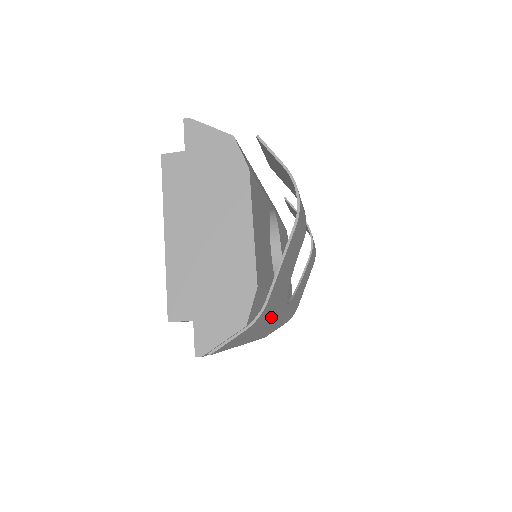
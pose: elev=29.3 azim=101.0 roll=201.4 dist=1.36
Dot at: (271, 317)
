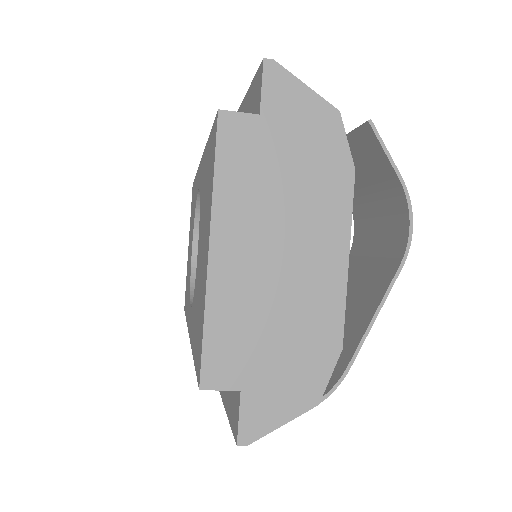
Dot at: occluded
